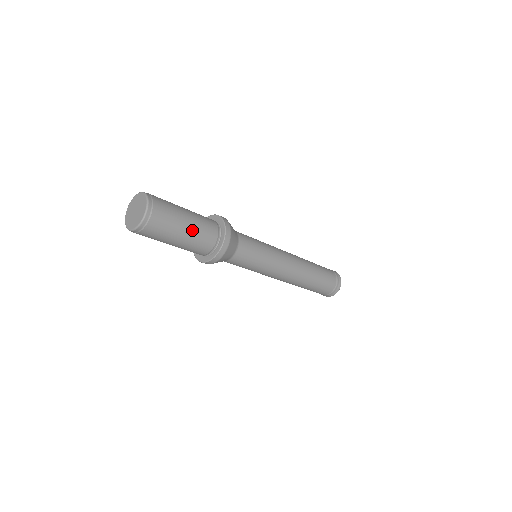
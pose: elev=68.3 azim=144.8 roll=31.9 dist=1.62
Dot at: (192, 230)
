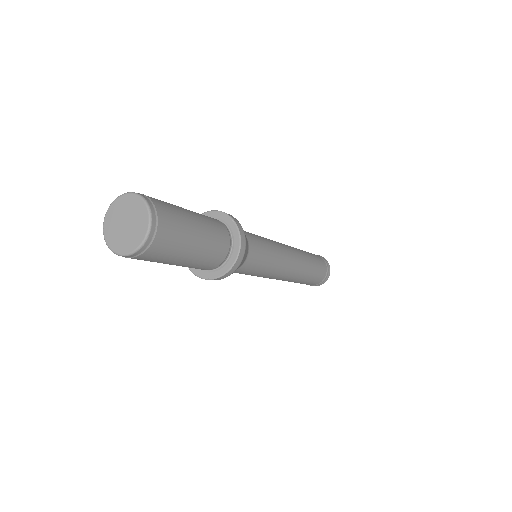
Dot at: (195, 213)
